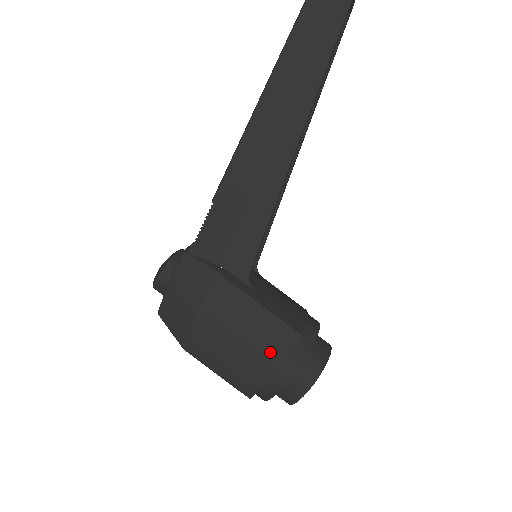
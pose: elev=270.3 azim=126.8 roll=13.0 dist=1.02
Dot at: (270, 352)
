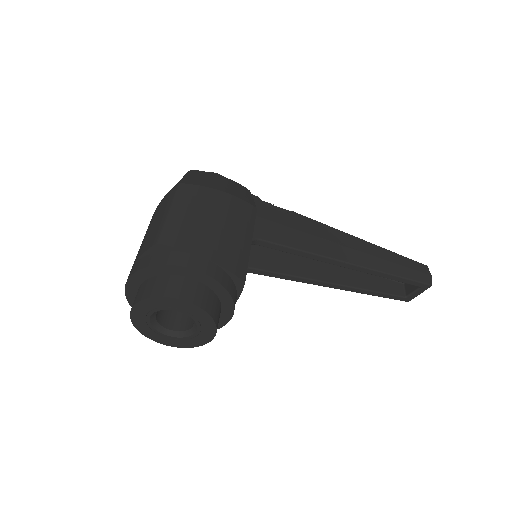
Dot at: (222, 253)
